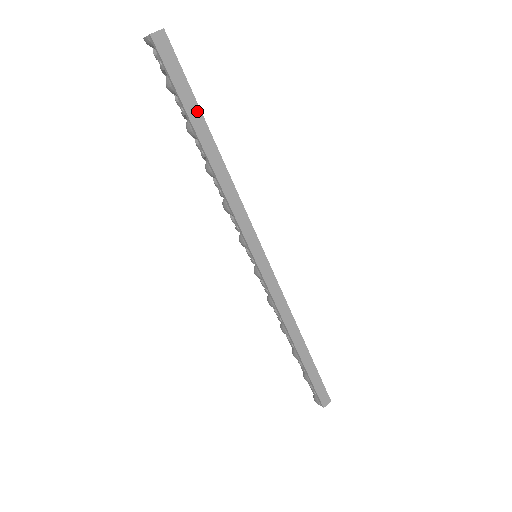
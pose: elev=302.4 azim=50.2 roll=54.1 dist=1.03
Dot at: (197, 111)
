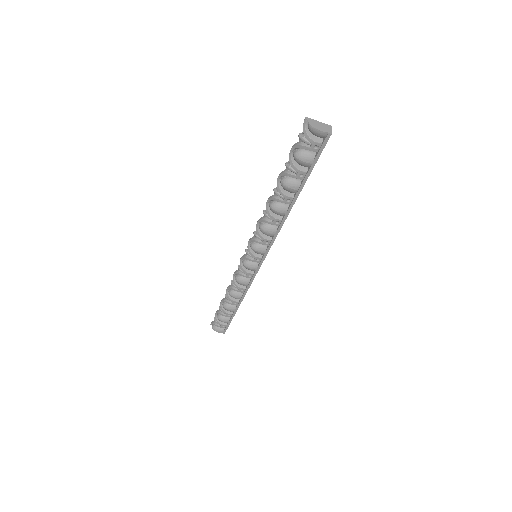
Dot at: occluded
